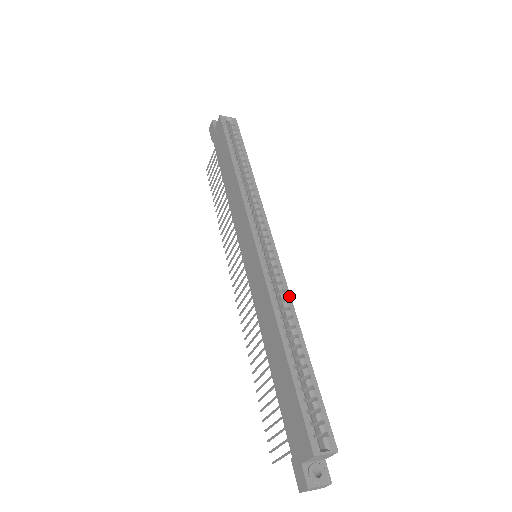
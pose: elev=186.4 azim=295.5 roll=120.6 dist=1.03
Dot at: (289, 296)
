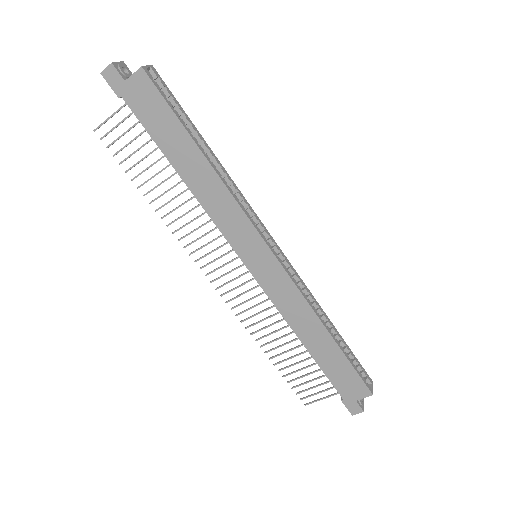
Dot at: (308, 289)
